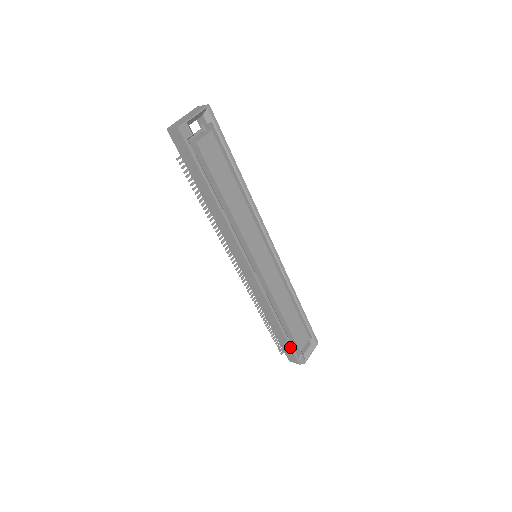
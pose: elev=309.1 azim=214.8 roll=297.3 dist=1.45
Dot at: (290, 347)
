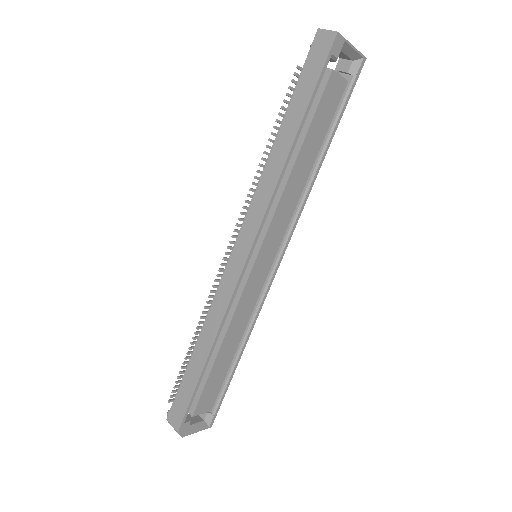
Dot at: (191, 399)
